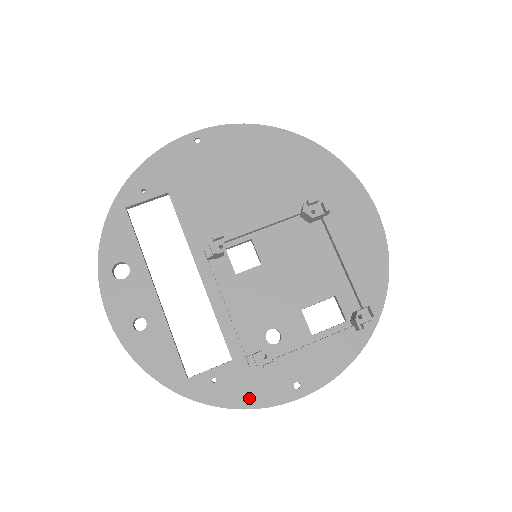
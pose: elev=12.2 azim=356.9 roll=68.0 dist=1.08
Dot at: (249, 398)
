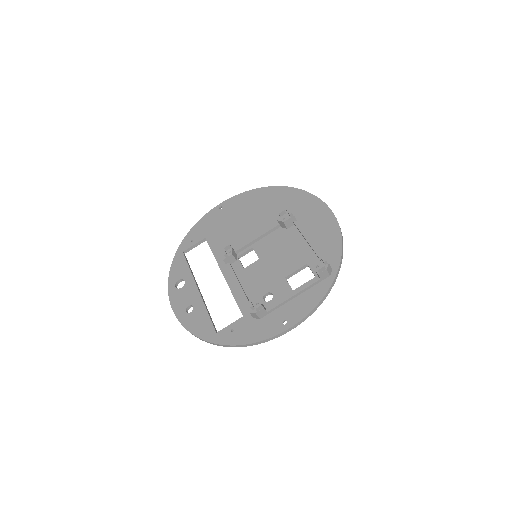
Dot at: (254, 336)
